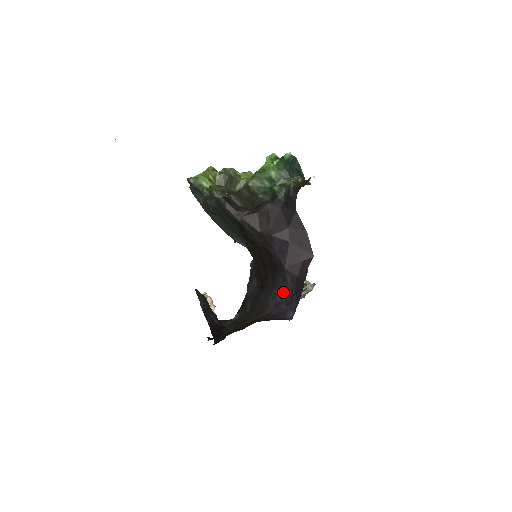
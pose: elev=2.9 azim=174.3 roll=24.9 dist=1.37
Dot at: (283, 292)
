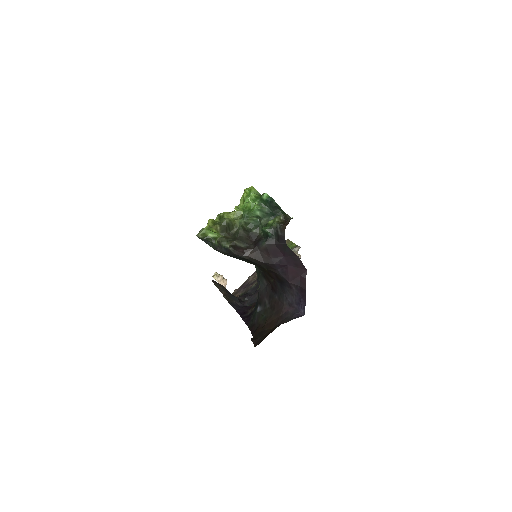
Dot at: (292, 296)
